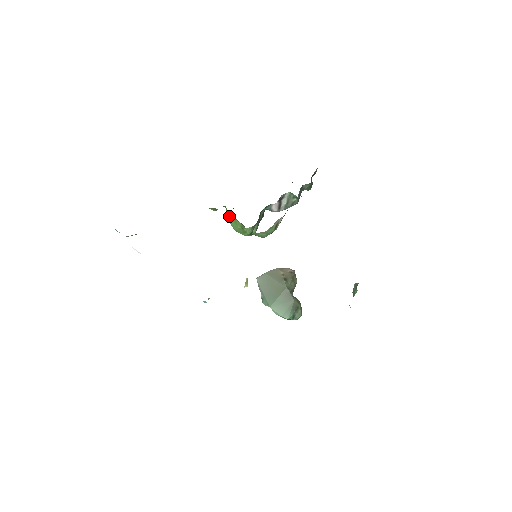
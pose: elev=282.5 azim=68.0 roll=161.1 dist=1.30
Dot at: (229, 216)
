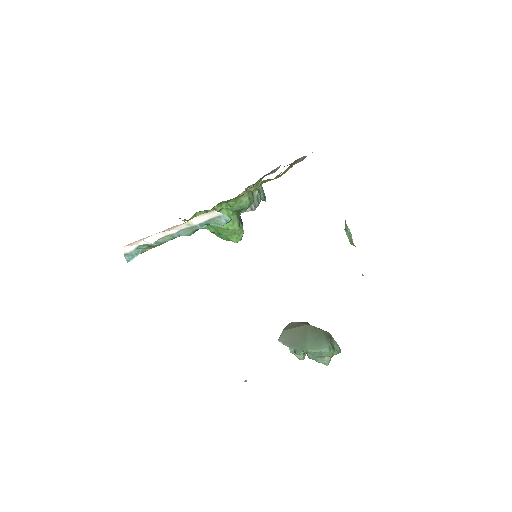
Dot at: occluded
